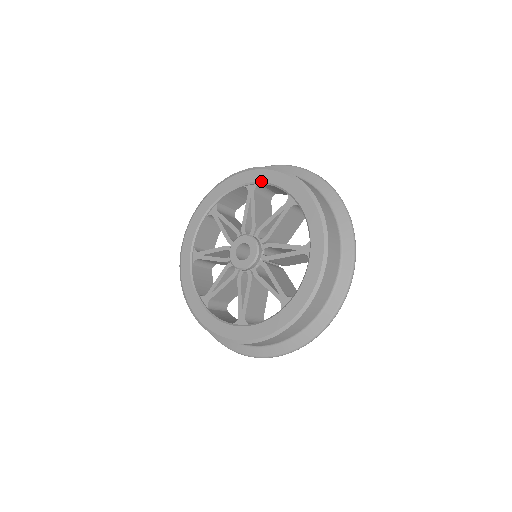
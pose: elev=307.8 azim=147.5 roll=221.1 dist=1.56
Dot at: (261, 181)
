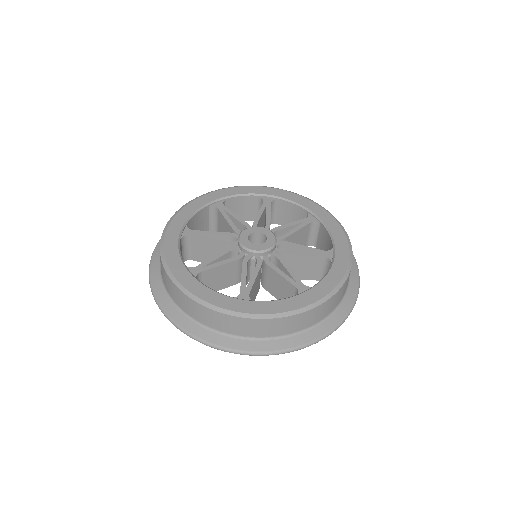
Dot at: (228, 195)
